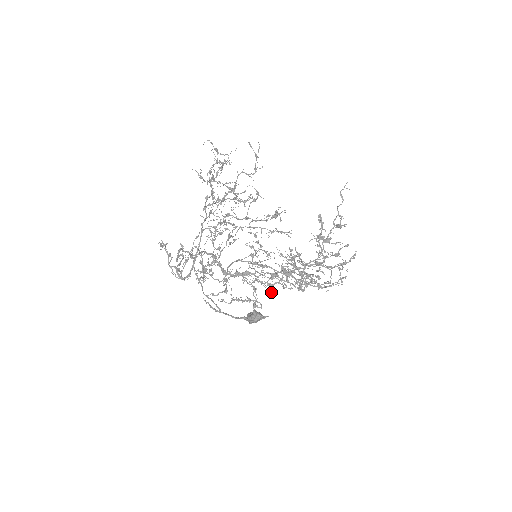
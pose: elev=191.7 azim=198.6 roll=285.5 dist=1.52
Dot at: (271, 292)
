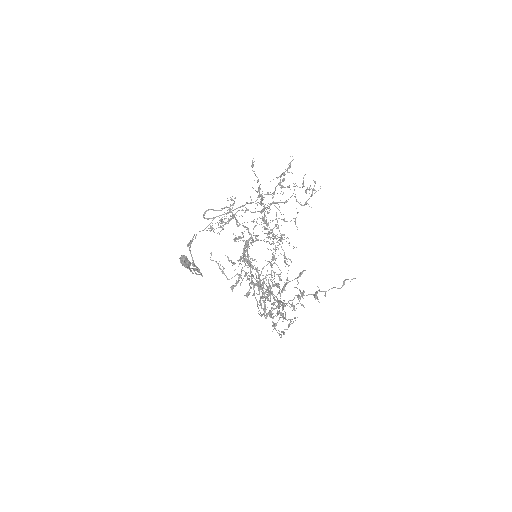
Dot at: occluded
